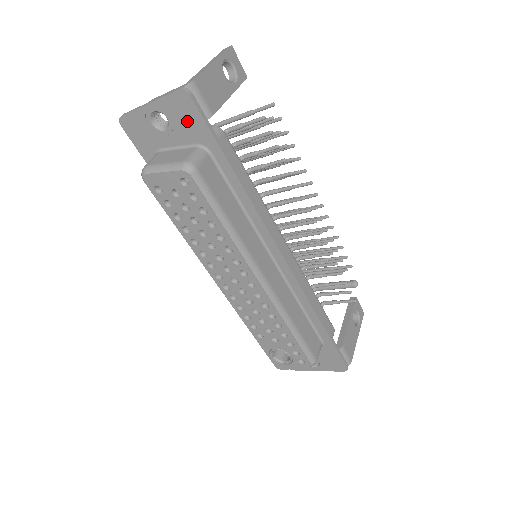
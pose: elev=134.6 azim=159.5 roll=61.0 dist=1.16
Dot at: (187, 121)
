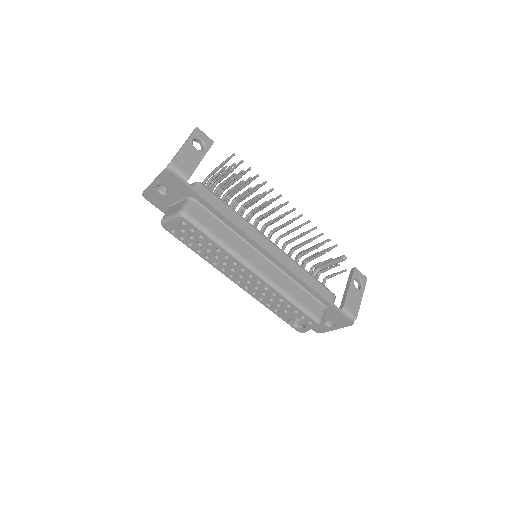
Dot at: (176, 186)
